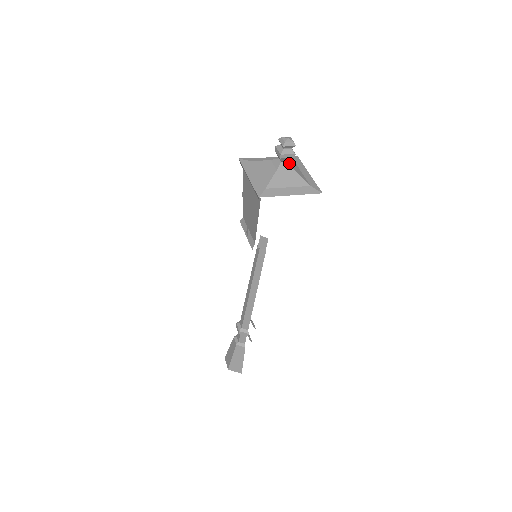
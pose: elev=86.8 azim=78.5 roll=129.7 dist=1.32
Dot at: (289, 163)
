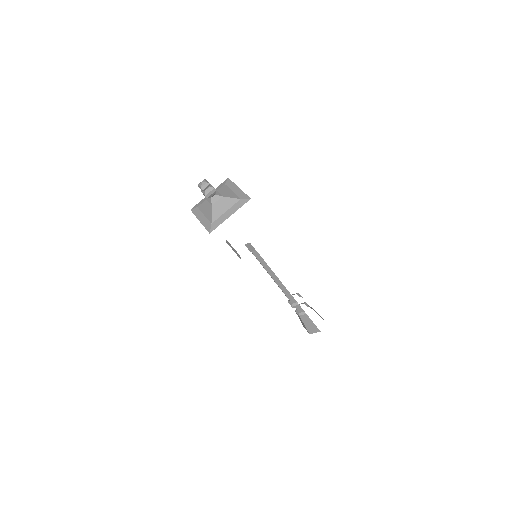
Dot at: (218, 194)
